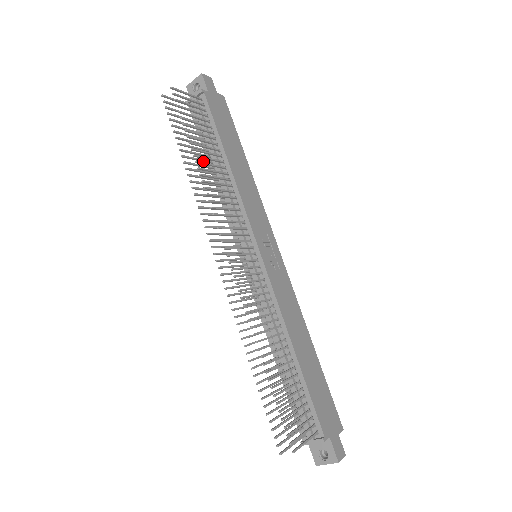
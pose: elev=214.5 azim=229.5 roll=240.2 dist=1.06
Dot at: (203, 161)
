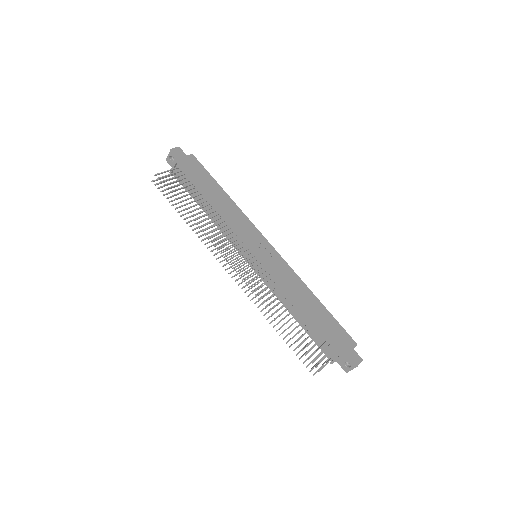
Dot at: occluded
